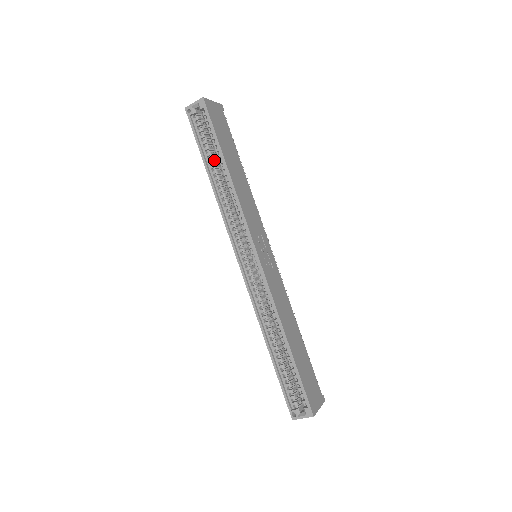
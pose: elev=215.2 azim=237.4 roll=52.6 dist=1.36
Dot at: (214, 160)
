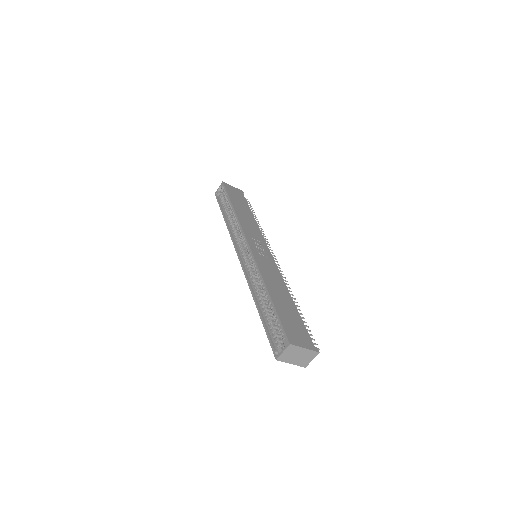
Dot at: (229, 211)
